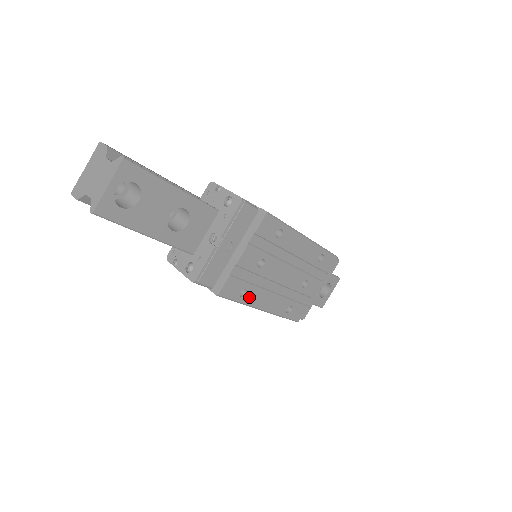
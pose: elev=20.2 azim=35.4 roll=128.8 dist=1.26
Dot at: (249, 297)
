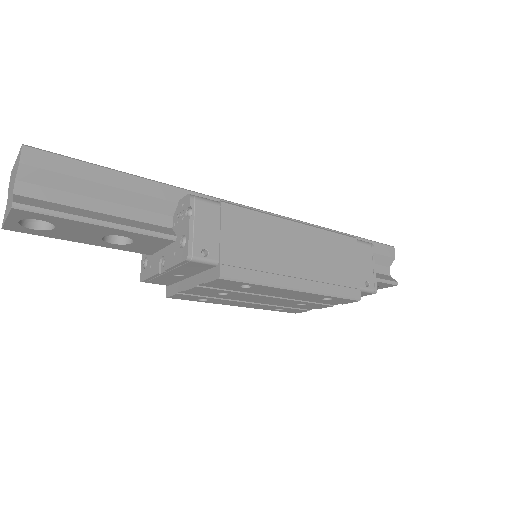
Dot at: (213, 301)
